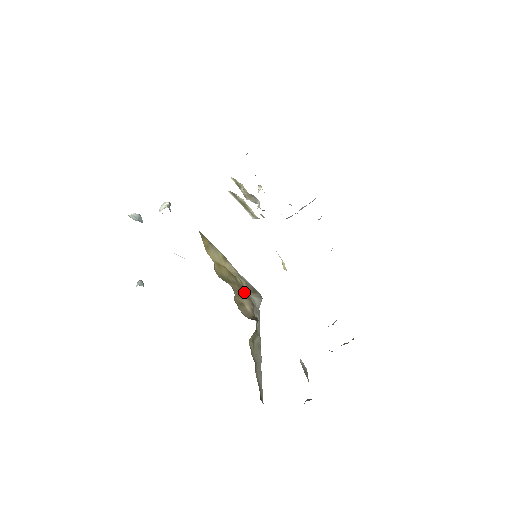
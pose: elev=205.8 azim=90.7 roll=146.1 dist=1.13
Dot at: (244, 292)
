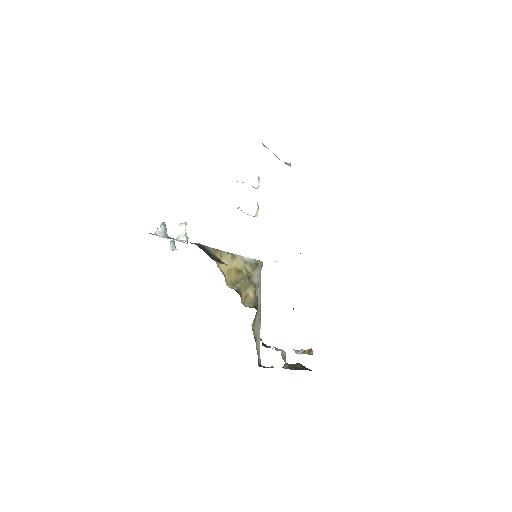
Dot at: (248, 281)
